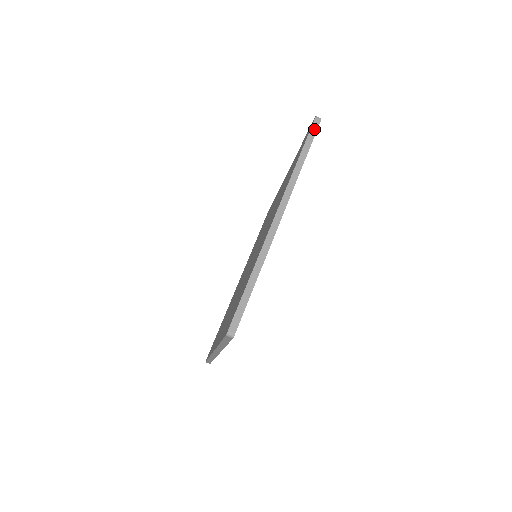
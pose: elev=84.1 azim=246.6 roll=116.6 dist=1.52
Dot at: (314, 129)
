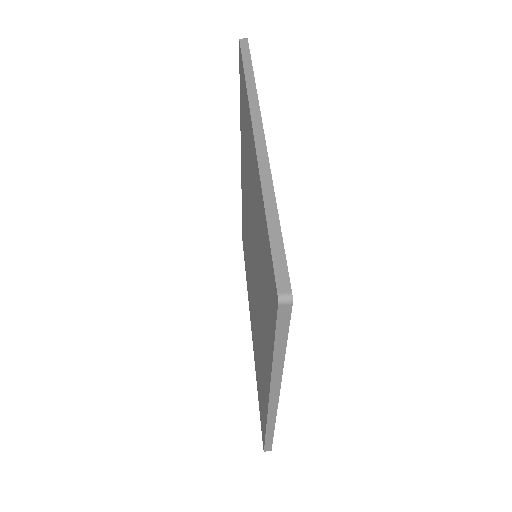
Dot at: occluded
